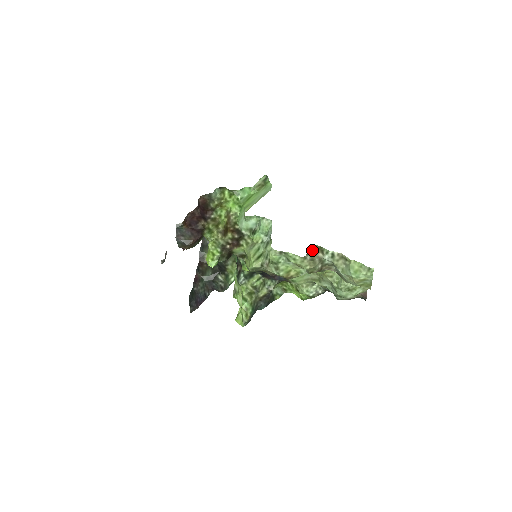
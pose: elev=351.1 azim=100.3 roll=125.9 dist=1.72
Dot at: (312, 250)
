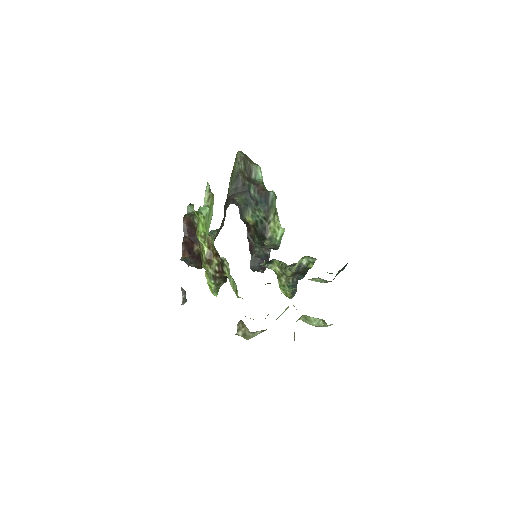
Dot at: (241, 324)
